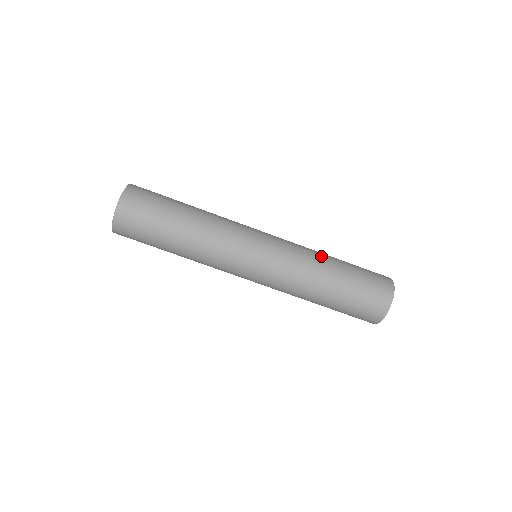
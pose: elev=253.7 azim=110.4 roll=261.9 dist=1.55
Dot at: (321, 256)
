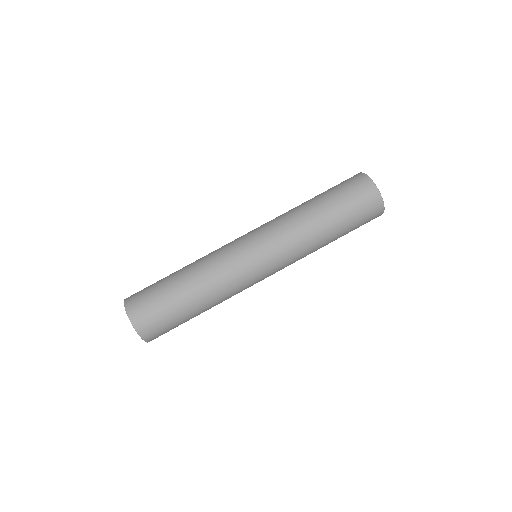
Dot at: occluded
